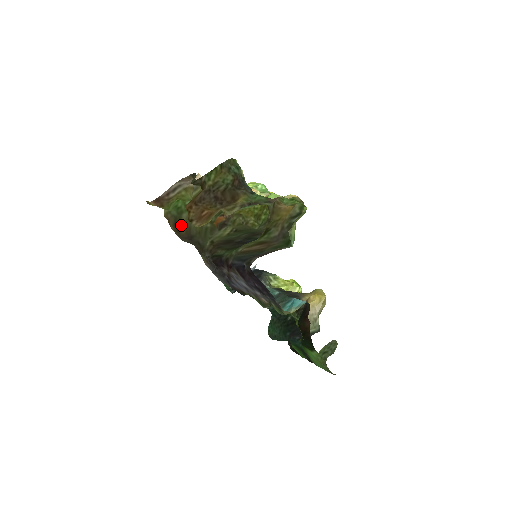
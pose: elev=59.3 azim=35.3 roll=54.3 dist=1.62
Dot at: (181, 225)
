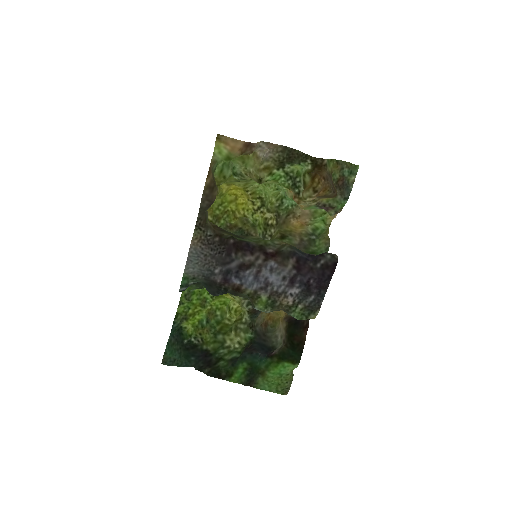
Dot at: occluded
